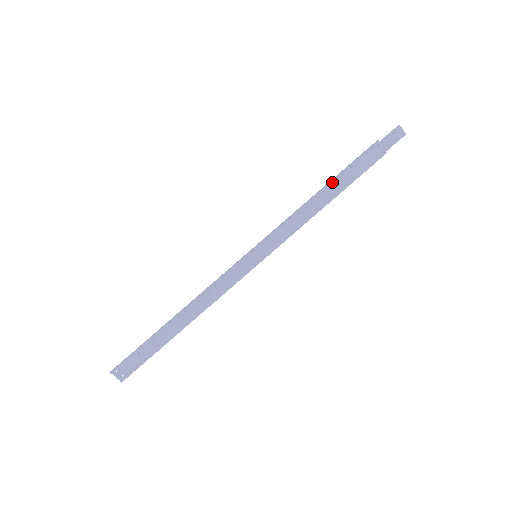
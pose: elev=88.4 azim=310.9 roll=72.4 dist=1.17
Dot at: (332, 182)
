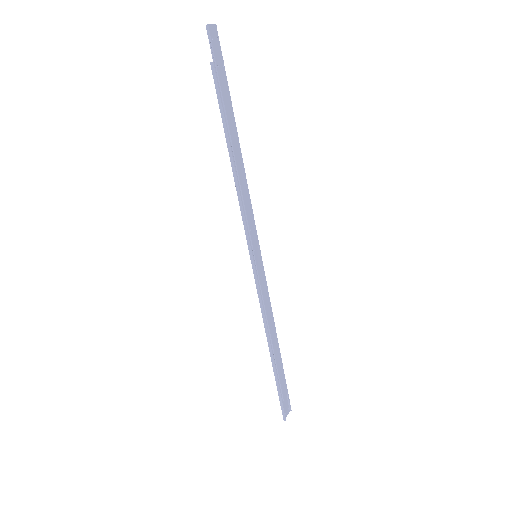
Dot at: (229, 142)
